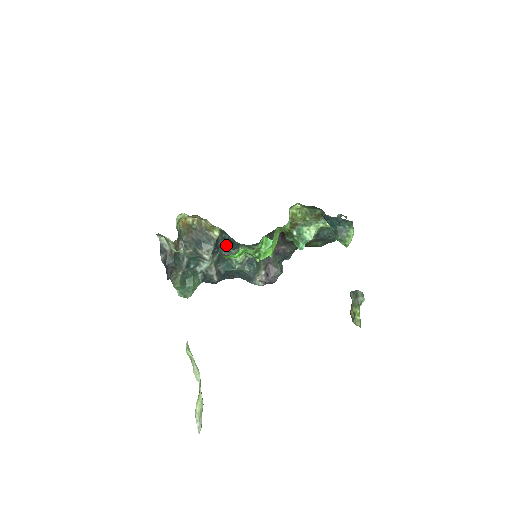
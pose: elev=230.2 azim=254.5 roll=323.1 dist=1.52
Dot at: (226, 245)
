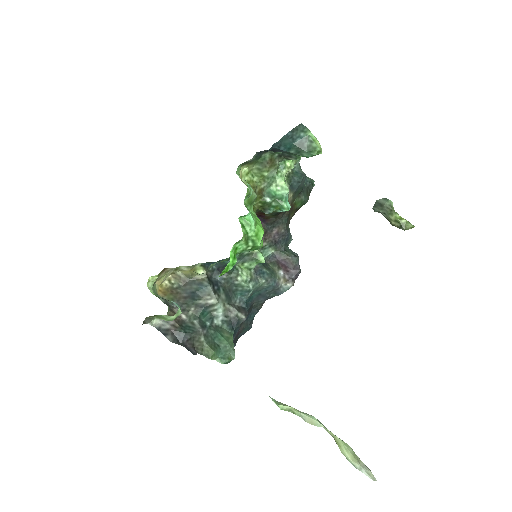
Dot at: (221, 276)
